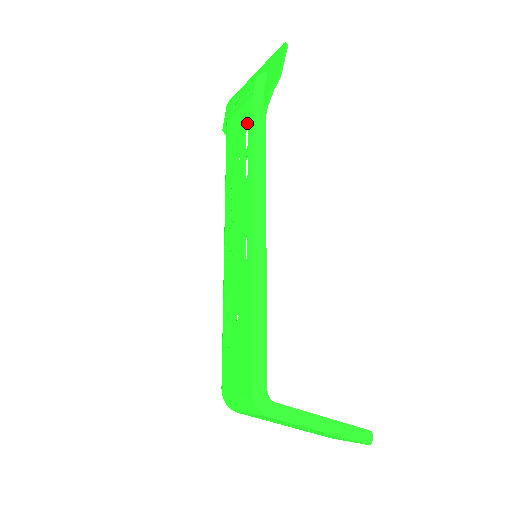
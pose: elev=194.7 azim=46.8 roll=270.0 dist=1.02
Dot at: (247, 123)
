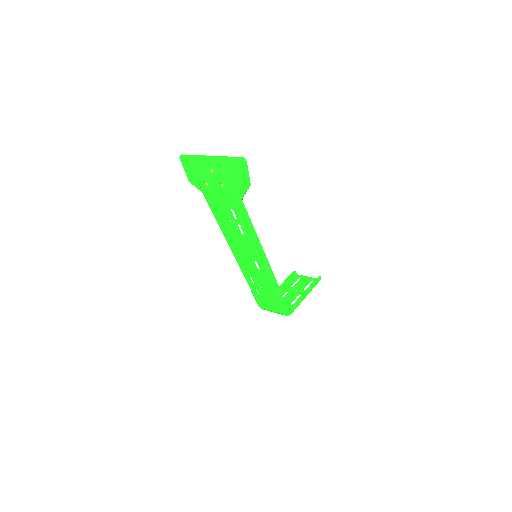
Dot at: (231, 207)
